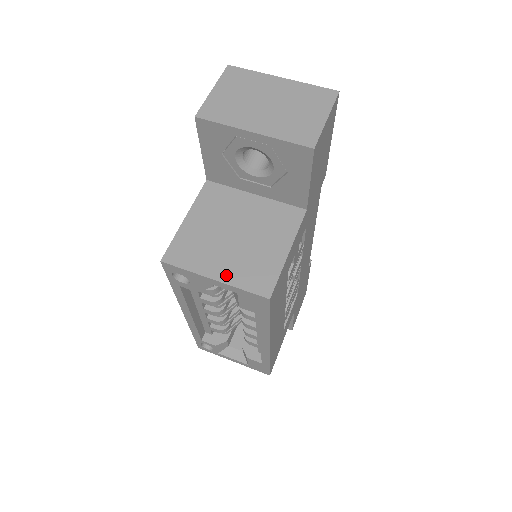
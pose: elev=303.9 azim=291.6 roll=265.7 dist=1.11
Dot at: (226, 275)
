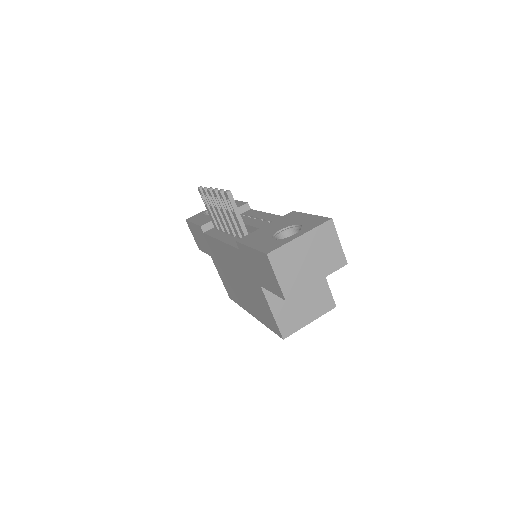
Dot at: (313, 316)
